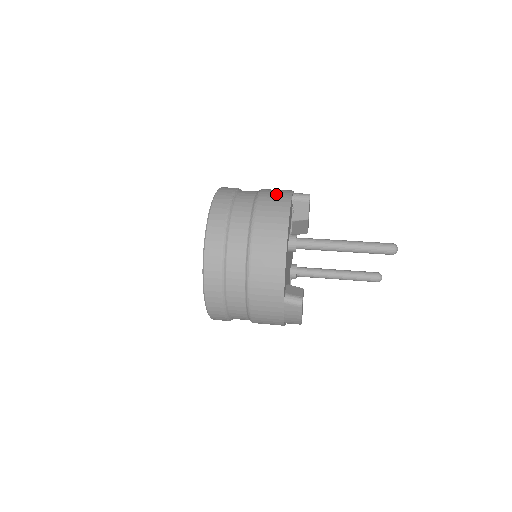
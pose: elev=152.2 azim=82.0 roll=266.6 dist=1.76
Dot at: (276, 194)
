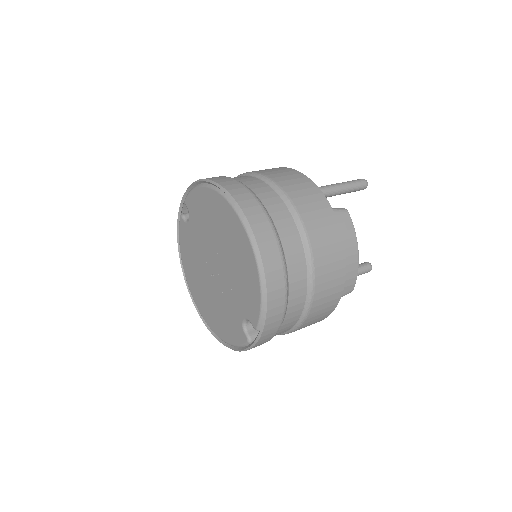
Dot at: occluded
